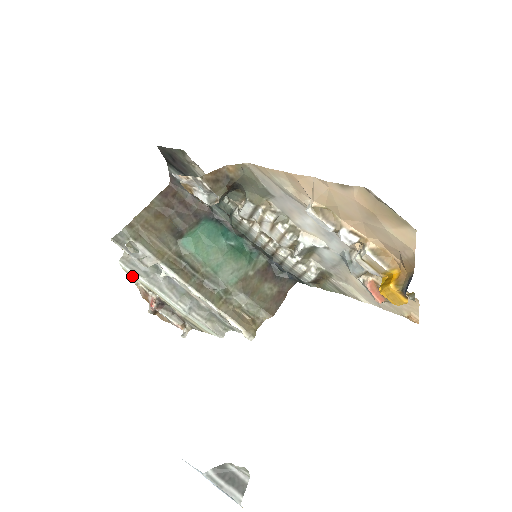
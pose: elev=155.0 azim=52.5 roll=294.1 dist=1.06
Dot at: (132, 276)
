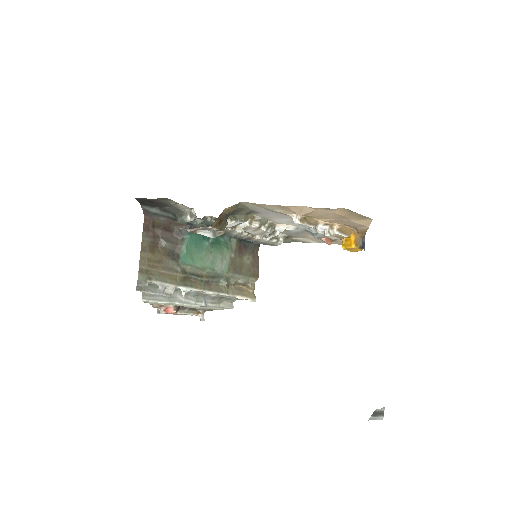
Dot at: occluded
